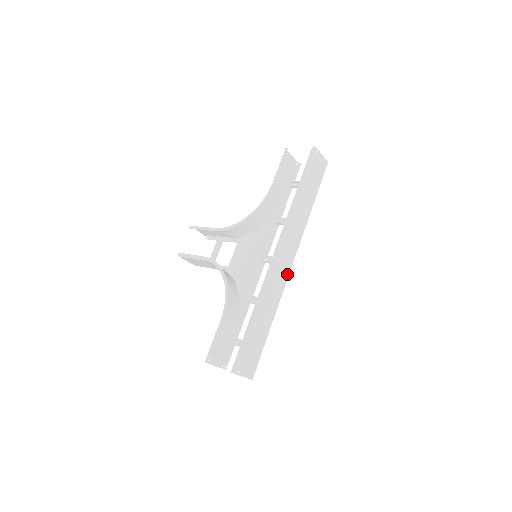
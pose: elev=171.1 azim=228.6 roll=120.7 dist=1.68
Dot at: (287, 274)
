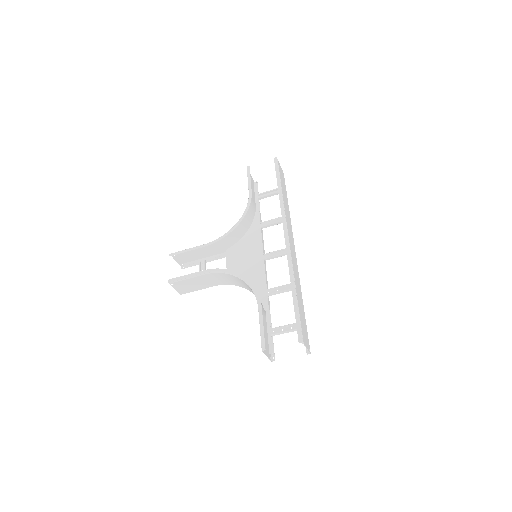
Dot at: (296, 259)
